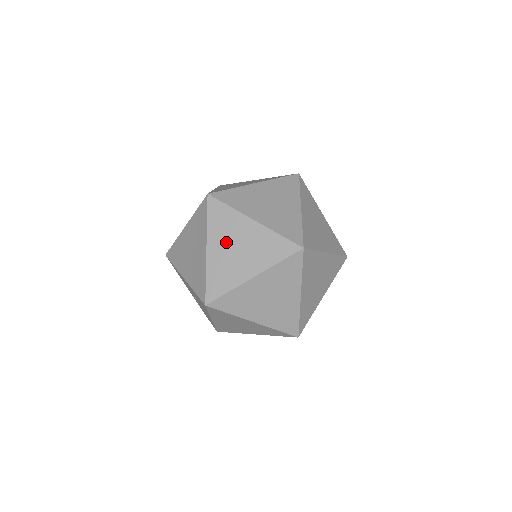
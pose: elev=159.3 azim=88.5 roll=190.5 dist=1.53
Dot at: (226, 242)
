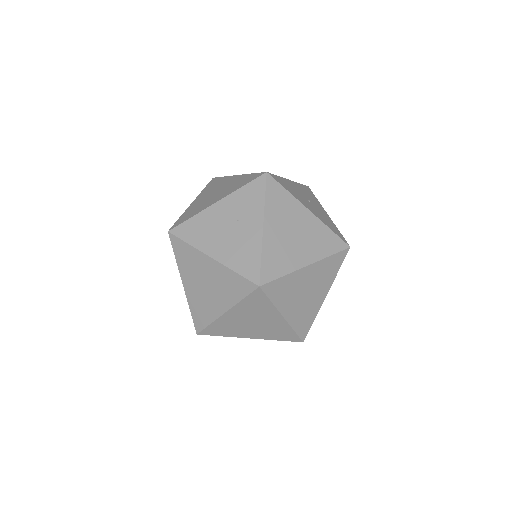
Dot at: (195, 279)
